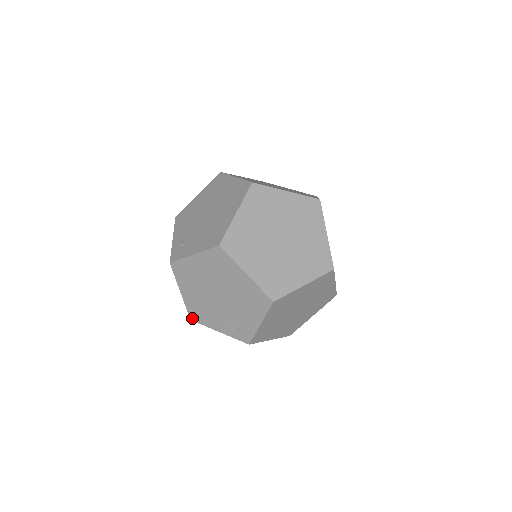
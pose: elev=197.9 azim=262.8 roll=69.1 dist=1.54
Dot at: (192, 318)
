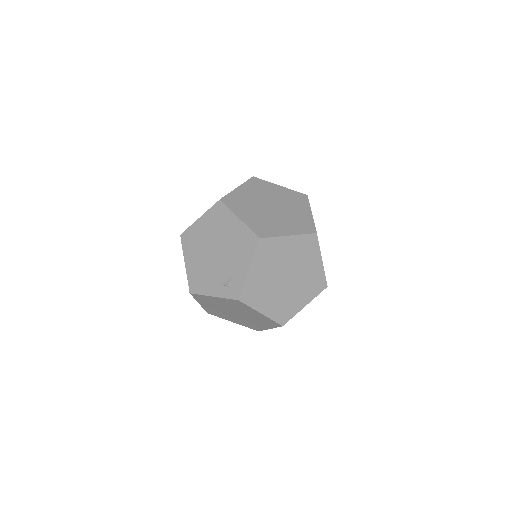
Dot at: (191, 290)
